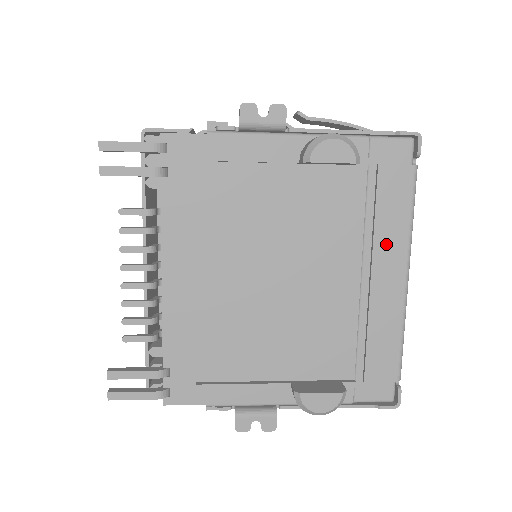
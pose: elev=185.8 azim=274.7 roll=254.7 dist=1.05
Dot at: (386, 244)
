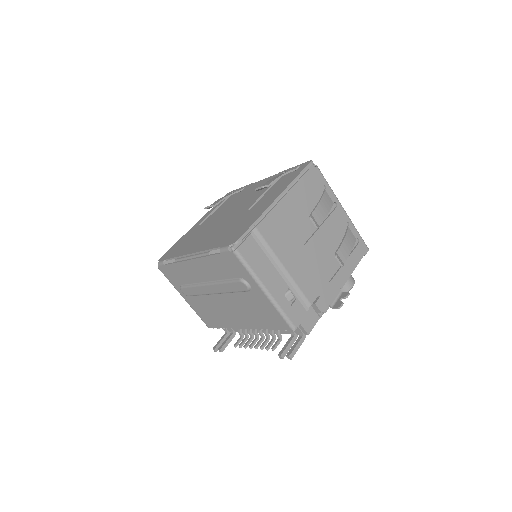
Dot at: occluded
